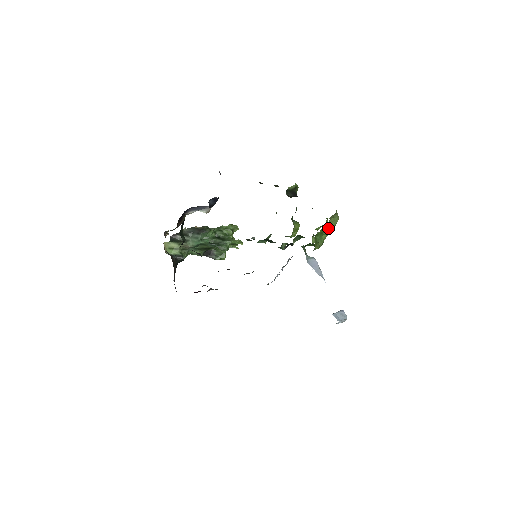
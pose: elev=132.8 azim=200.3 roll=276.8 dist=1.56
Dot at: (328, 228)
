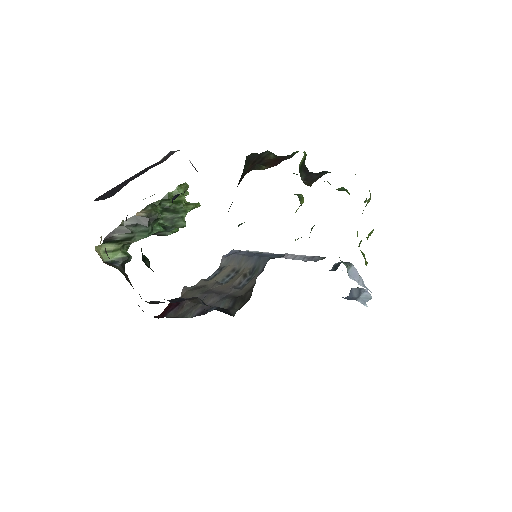
Dot at: (373, 230)
